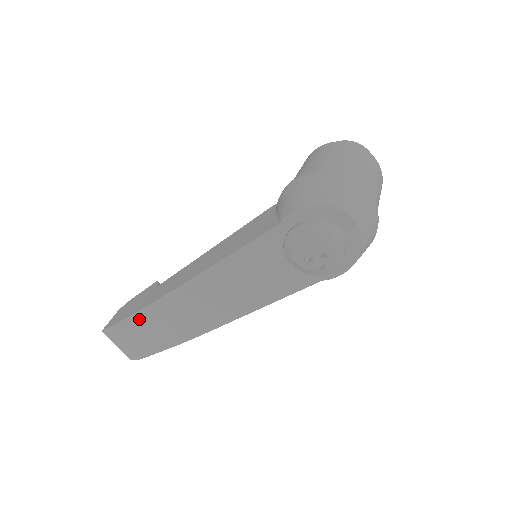
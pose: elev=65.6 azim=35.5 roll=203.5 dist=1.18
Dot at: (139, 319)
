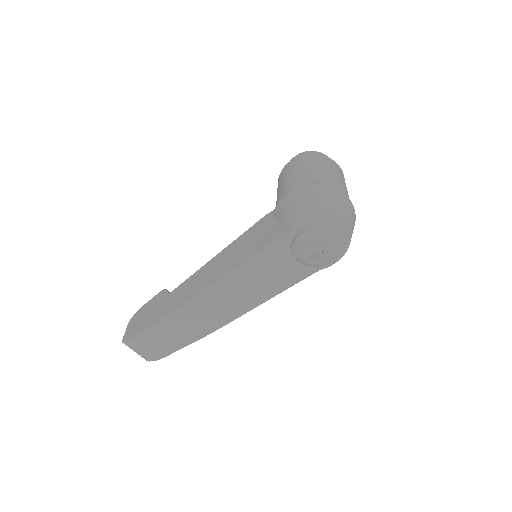
Dot at: (162, 325)
